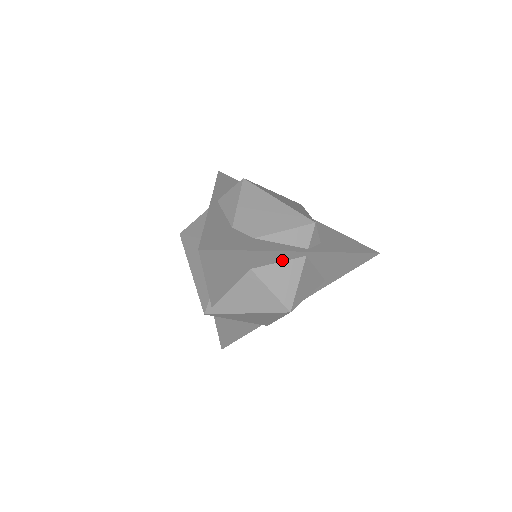
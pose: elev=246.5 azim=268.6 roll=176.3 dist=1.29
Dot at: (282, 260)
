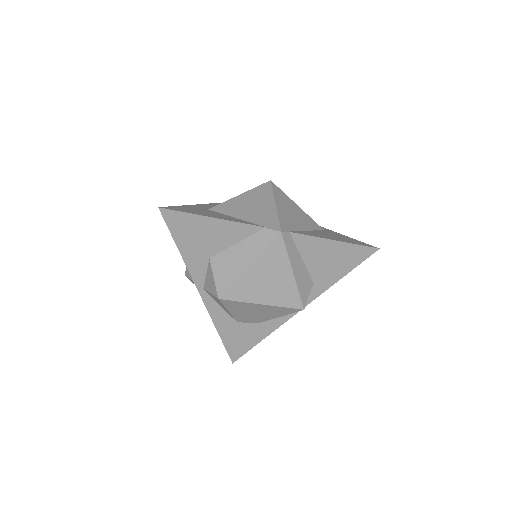
Dot at: occluded
